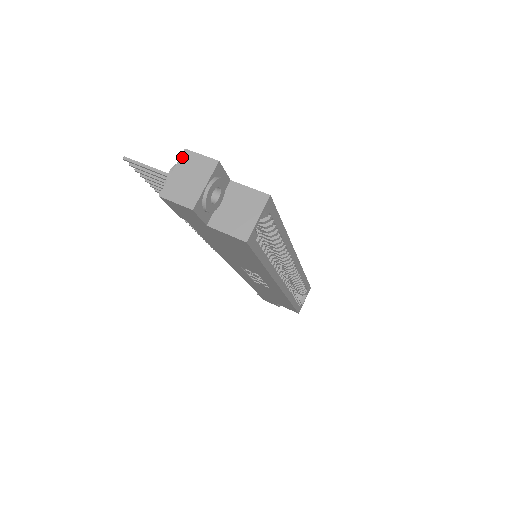
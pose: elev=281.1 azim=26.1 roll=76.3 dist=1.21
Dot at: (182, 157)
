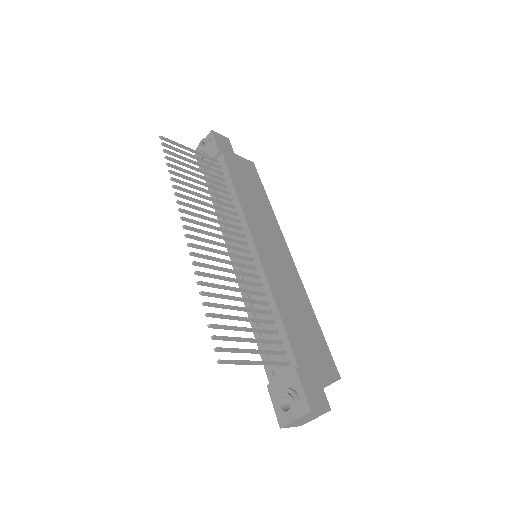
Dot at: (307, 415)
